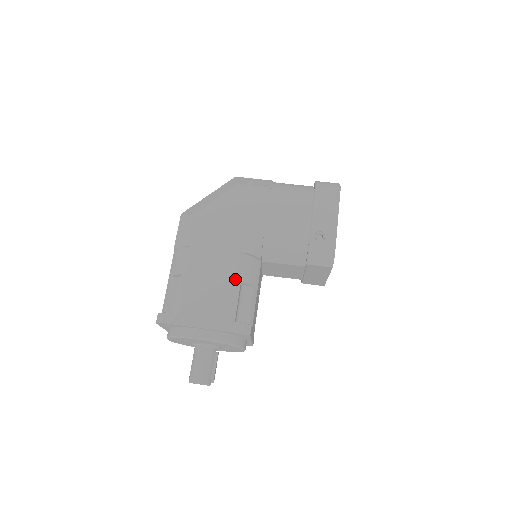
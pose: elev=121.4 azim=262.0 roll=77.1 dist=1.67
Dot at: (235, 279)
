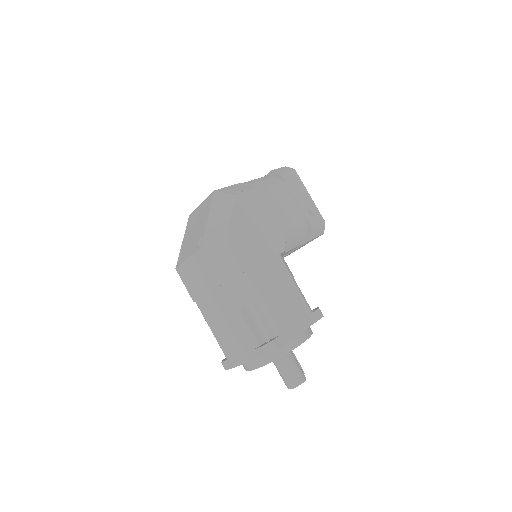
Dot at: (292, 278)
